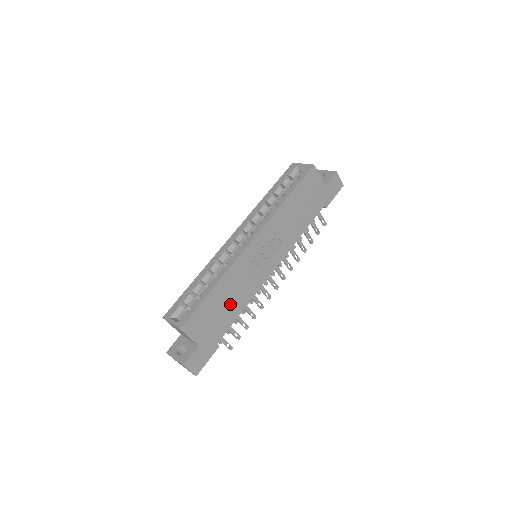
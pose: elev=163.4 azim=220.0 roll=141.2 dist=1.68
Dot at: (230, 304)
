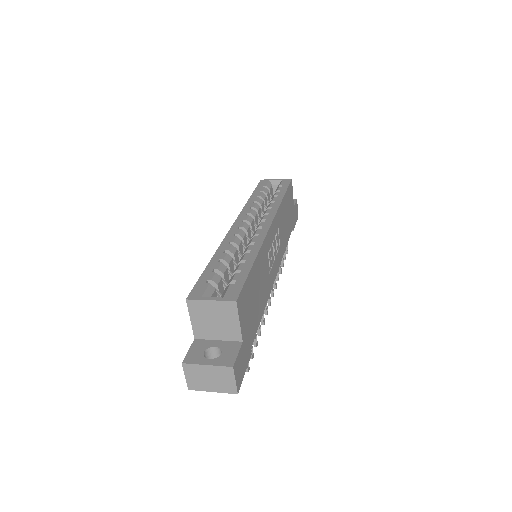
Dot at: (259, 295)
